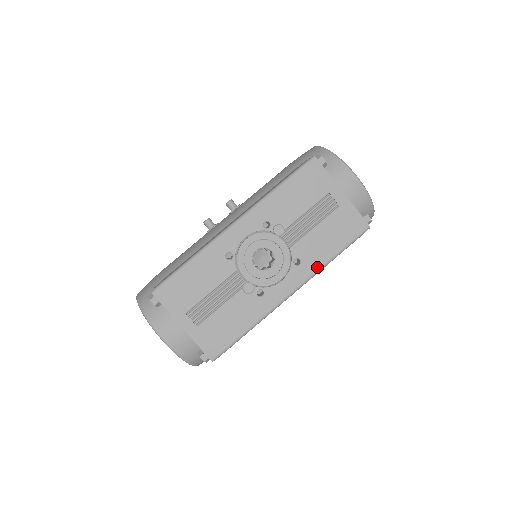
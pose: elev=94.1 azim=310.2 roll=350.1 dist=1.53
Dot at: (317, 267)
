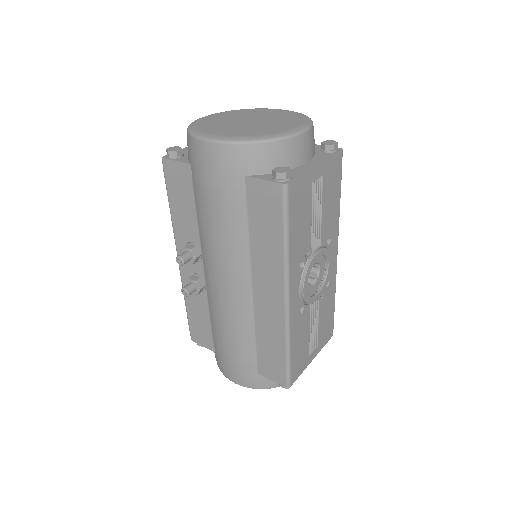
Dot at: (338, 222)
